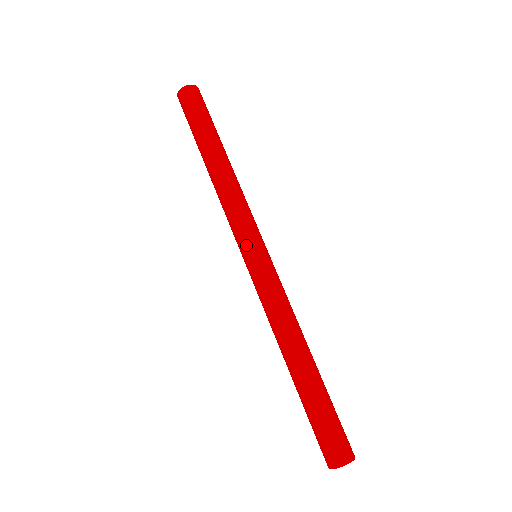
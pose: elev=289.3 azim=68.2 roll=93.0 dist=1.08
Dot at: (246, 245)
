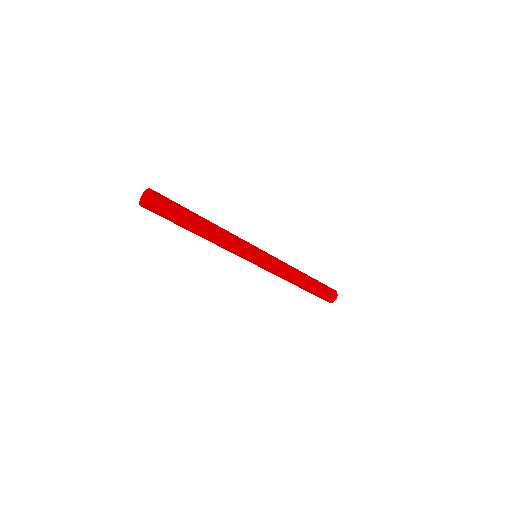
Dot at: (251, 261)
